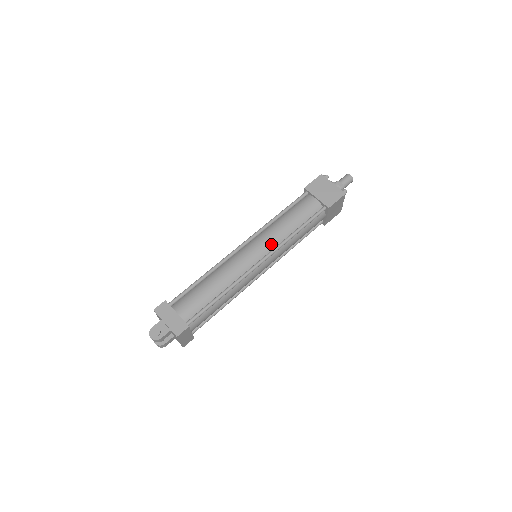
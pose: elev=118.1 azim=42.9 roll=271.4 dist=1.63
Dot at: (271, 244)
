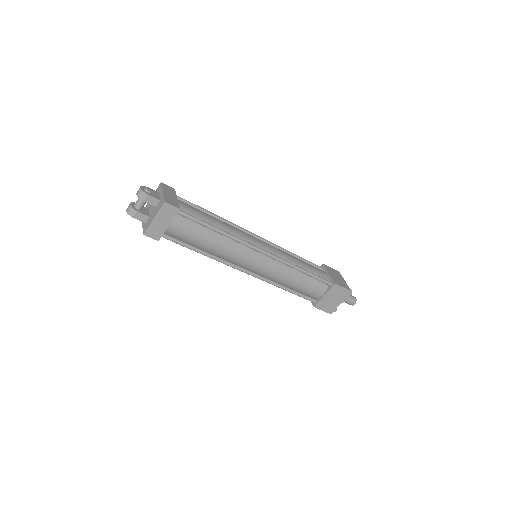
Dot at: (278, 254)
